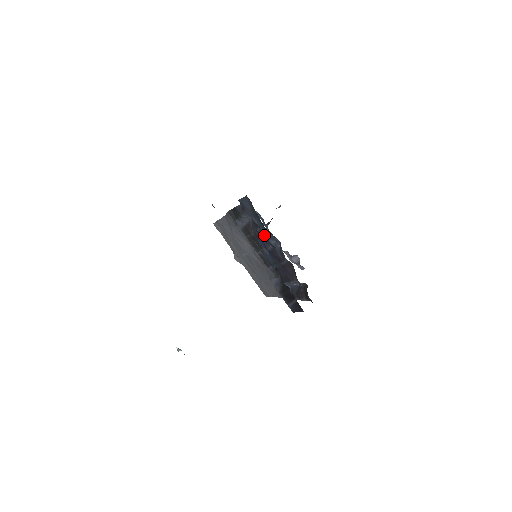
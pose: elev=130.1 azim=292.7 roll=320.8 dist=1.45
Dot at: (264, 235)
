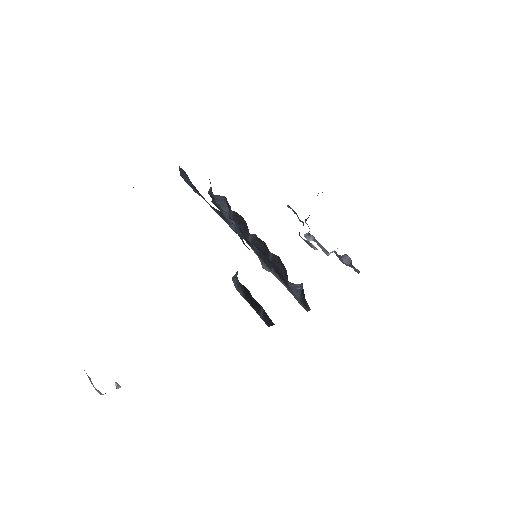
Dot at: (240, 223)
